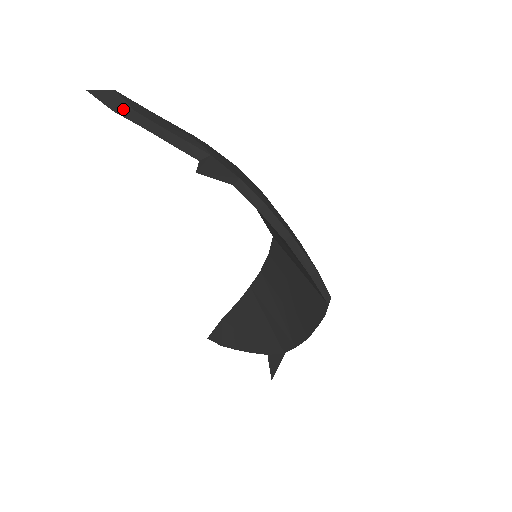
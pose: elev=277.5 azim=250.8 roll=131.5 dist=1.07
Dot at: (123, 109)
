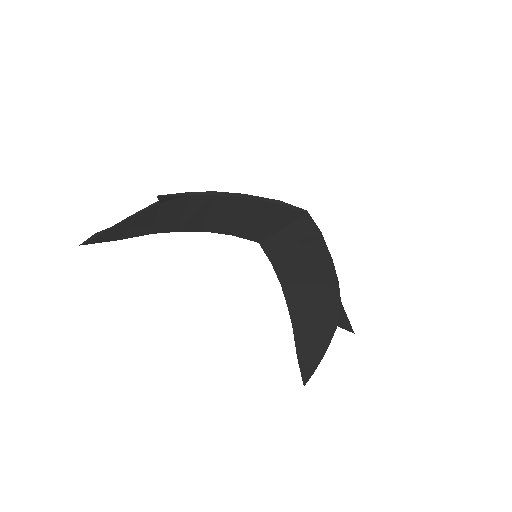
Dot at: occluded
